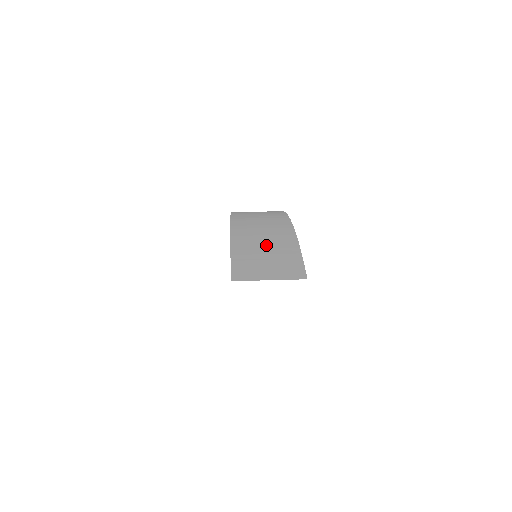
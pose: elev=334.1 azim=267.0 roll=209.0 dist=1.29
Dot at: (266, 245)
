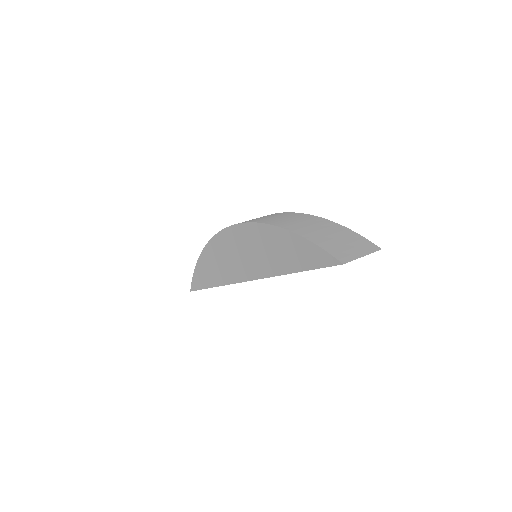
Dot at: (333, 235)
